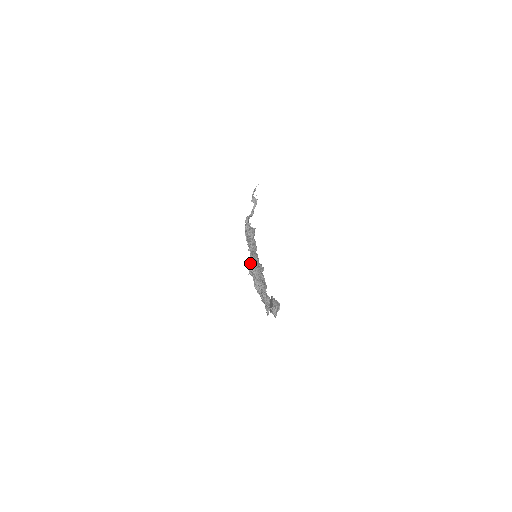
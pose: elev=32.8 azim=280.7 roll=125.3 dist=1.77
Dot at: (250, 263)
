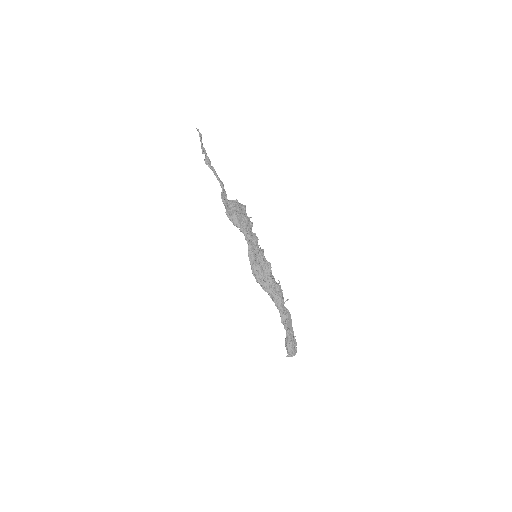
Dot at: occluded
